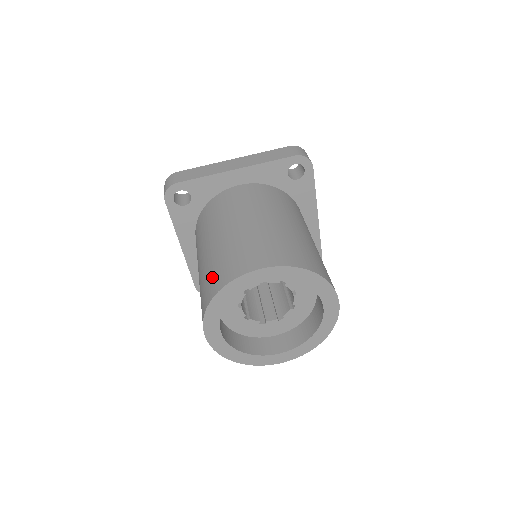
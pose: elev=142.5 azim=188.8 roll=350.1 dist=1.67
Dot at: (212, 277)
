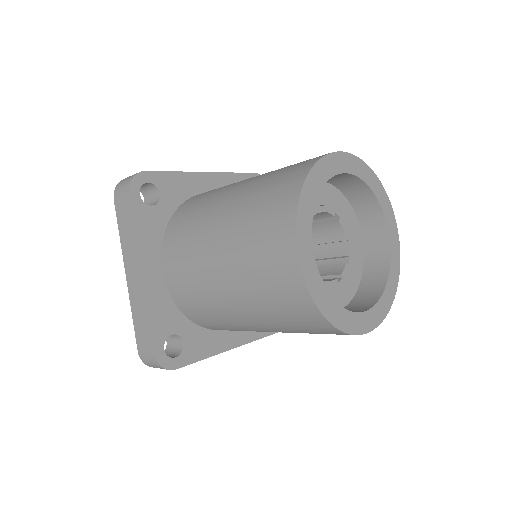
Dot at: (278, 183)
